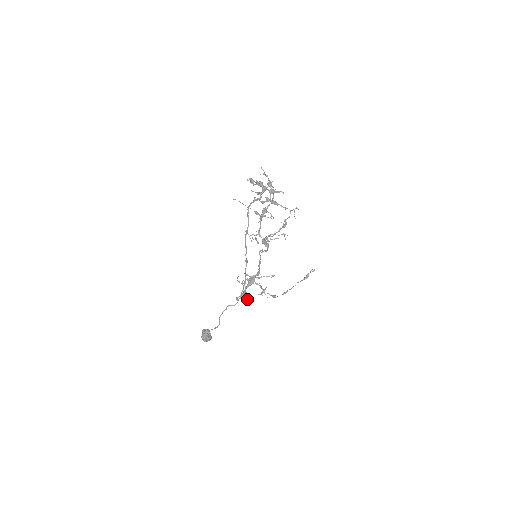
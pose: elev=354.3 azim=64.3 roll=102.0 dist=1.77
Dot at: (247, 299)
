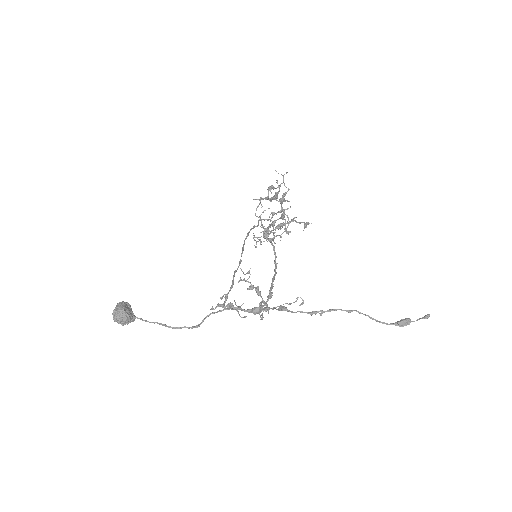
Dot at: (222, 298)
